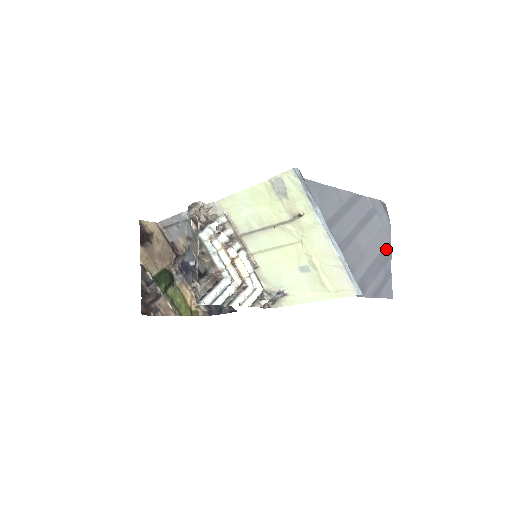
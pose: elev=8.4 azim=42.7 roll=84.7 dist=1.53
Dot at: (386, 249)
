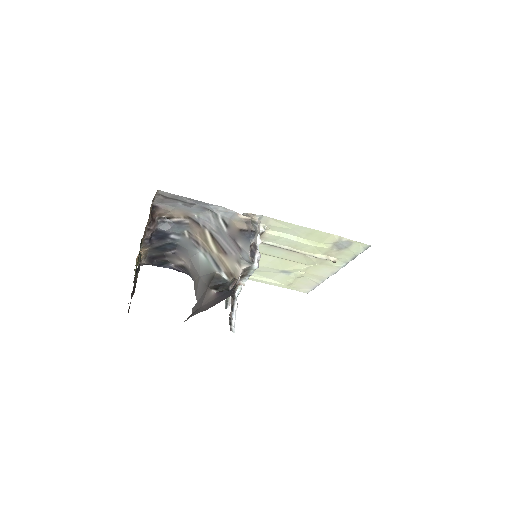
Dot at: occluded
